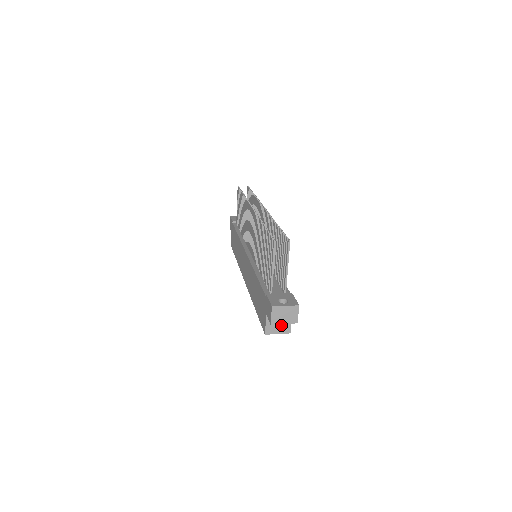
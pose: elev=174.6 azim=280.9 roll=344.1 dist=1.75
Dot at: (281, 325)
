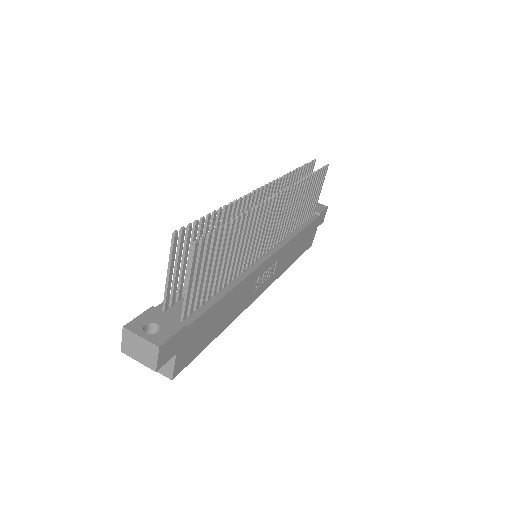
Dot at: occluded
